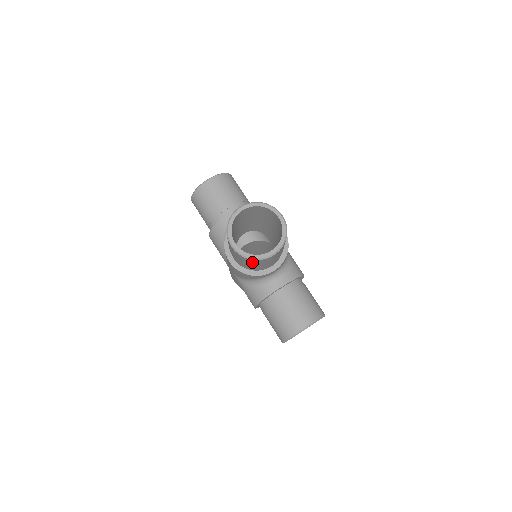
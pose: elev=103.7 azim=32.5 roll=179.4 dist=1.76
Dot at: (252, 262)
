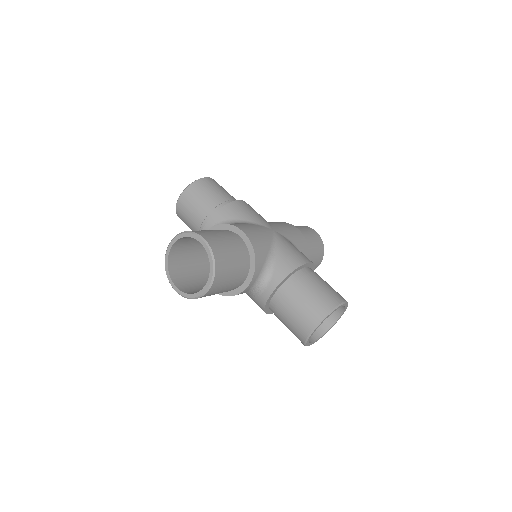
Dot at: occluded
